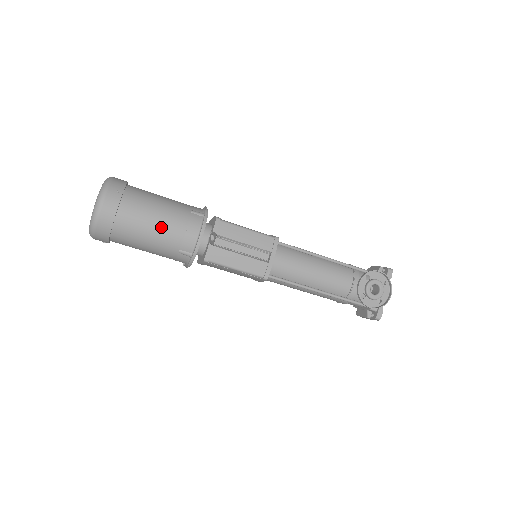
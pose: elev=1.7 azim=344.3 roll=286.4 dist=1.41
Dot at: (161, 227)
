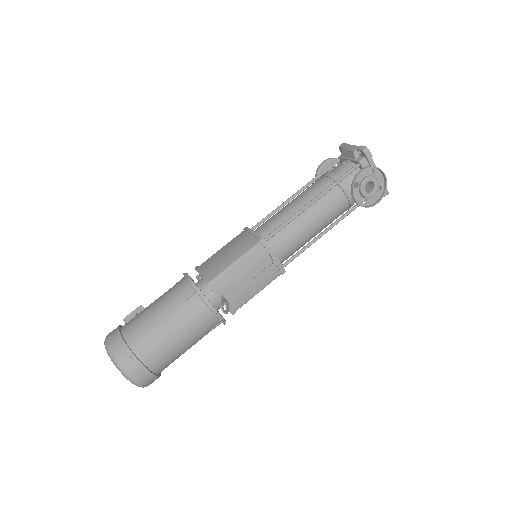
Dot at: (184, 339)
